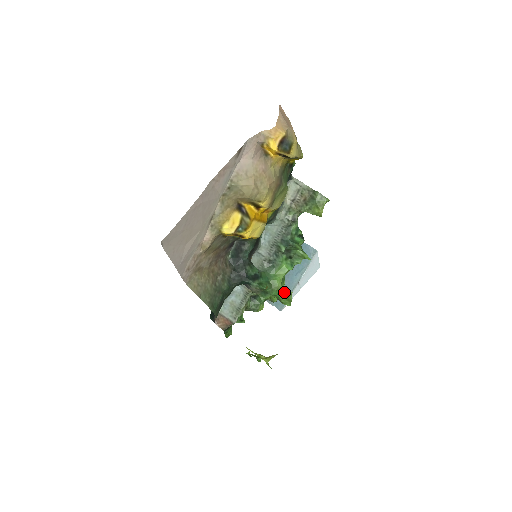
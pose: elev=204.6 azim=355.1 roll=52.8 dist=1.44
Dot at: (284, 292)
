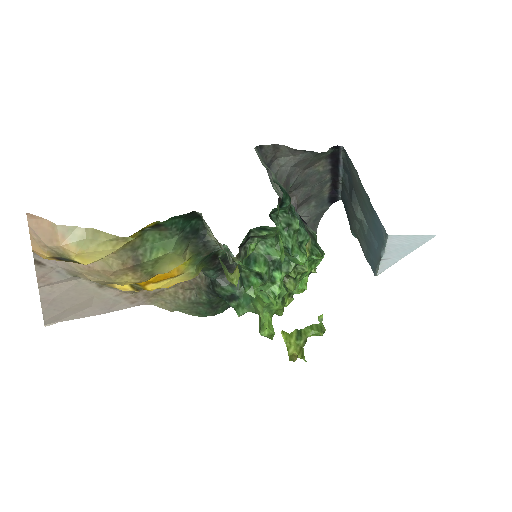
Dot at: (260, 326)
